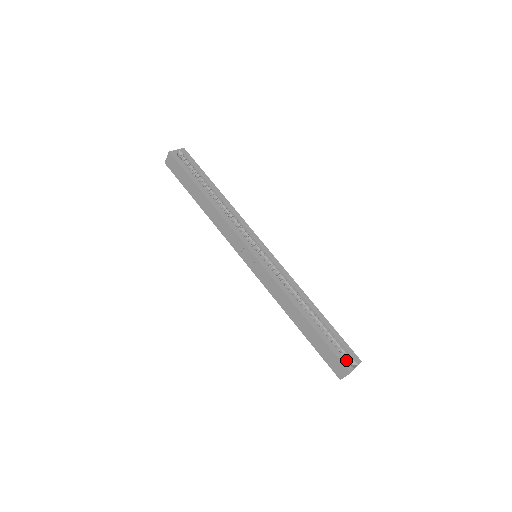
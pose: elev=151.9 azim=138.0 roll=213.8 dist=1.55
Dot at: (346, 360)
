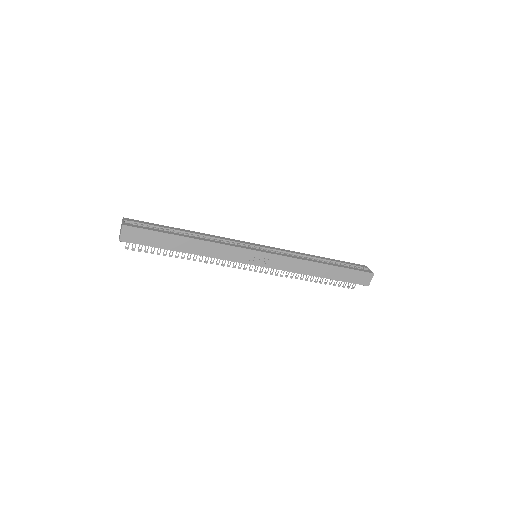
Dot at: occluded
